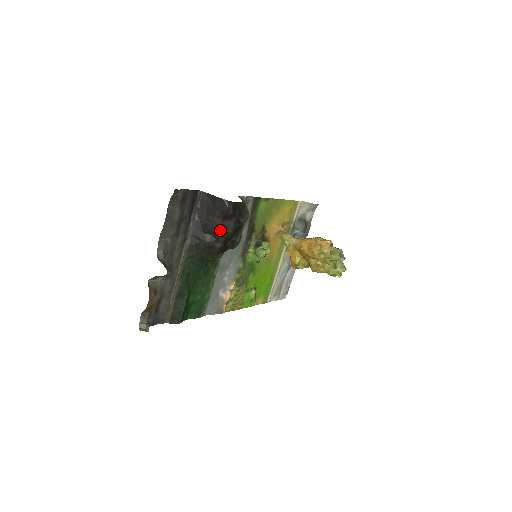
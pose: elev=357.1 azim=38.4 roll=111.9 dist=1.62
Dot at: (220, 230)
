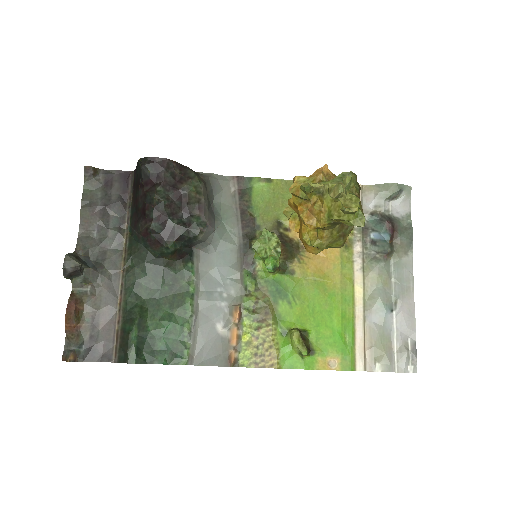
Dot at: (145, 201)
